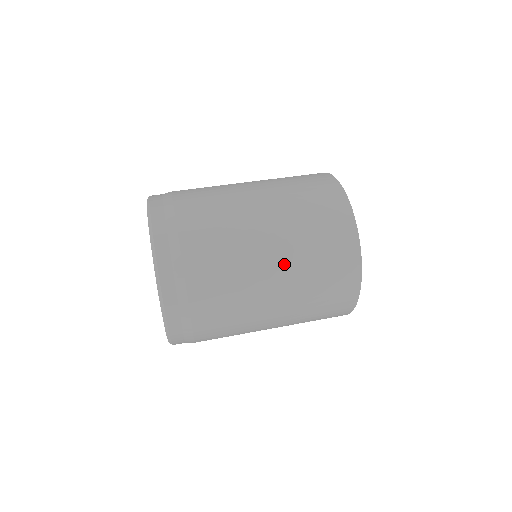
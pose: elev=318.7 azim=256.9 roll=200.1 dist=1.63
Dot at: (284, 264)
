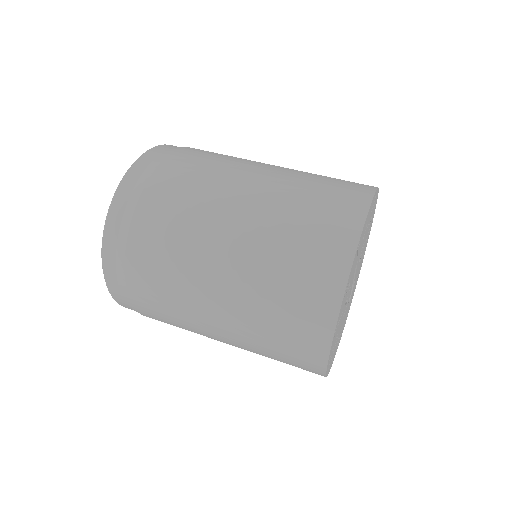
Dot at: (256, 209)
